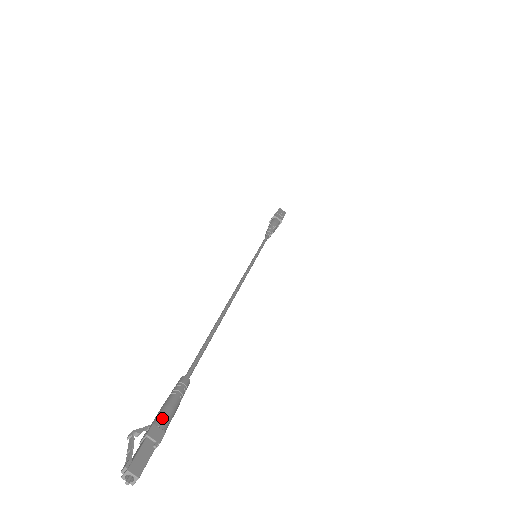
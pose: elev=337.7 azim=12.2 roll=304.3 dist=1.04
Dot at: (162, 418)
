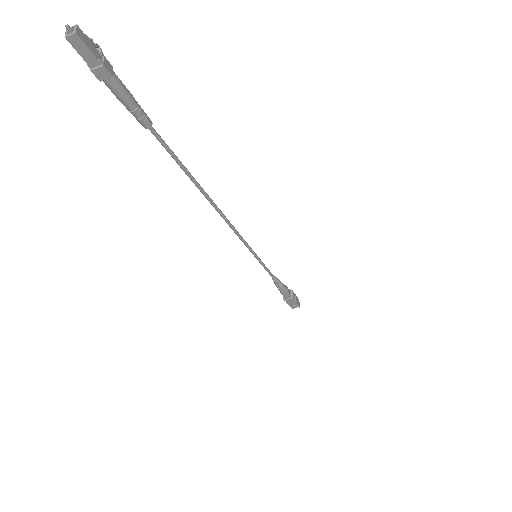
Dot at: occluded
